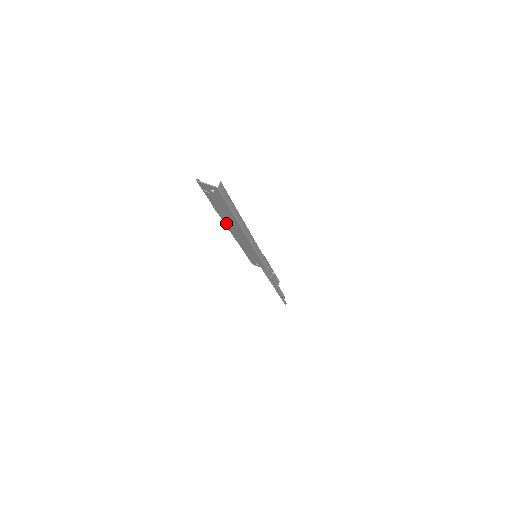
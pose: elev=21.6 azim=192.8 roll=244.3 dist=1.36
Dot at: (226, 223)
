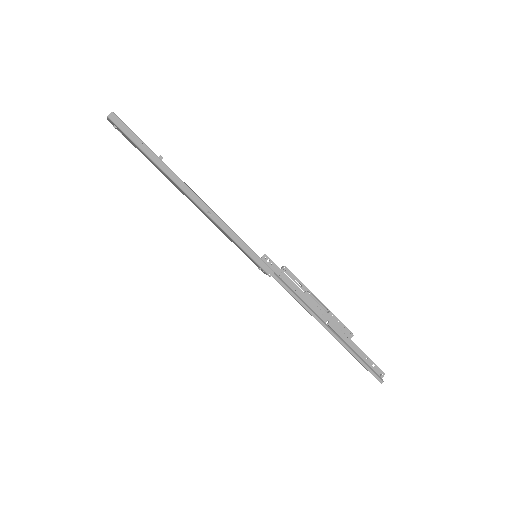
Dot at: (176, 187)
